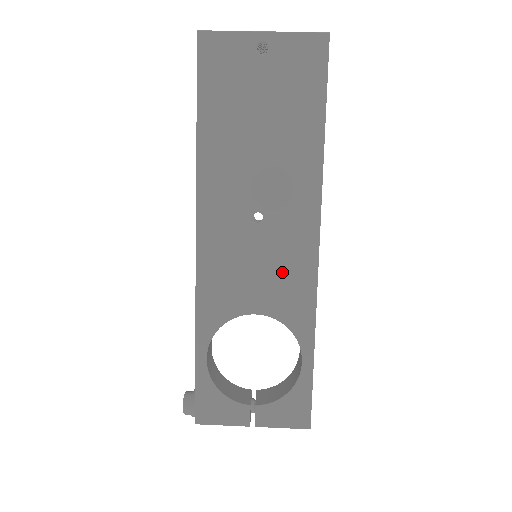
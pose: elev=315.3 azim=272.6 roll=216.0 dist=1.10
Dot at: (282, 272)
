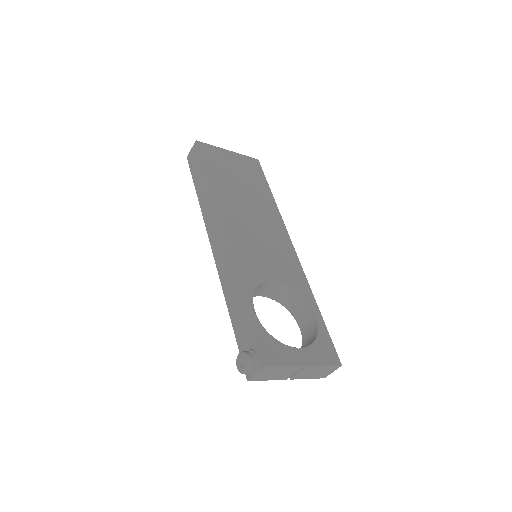
Dot at: (280, 257)
